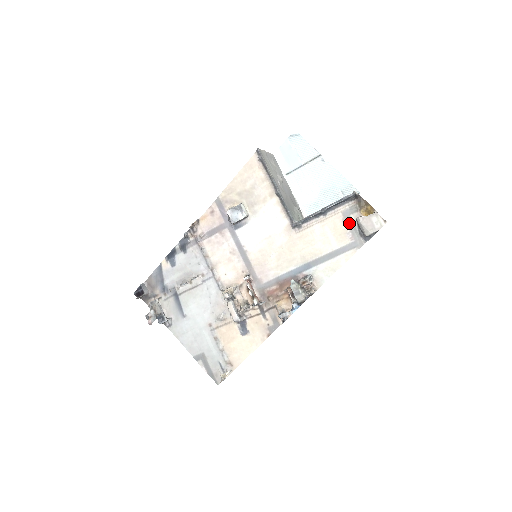
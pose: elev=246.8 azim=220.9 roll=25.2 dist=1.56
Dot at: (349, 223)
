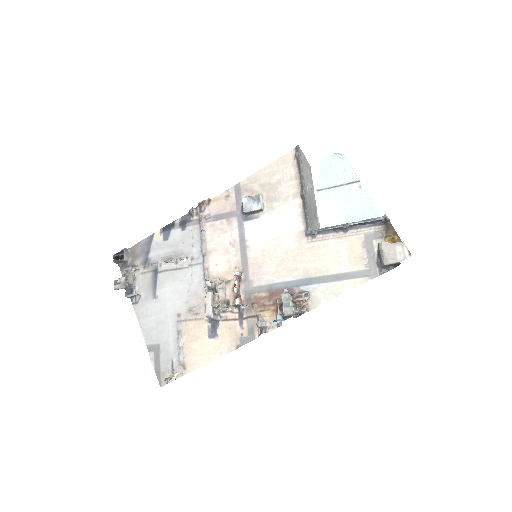
Dot at: (369, 248)
